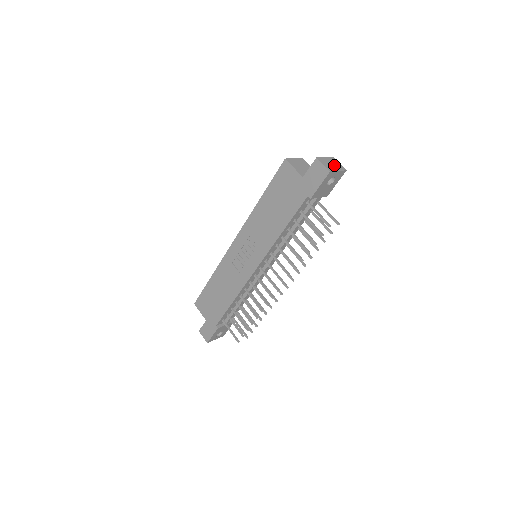
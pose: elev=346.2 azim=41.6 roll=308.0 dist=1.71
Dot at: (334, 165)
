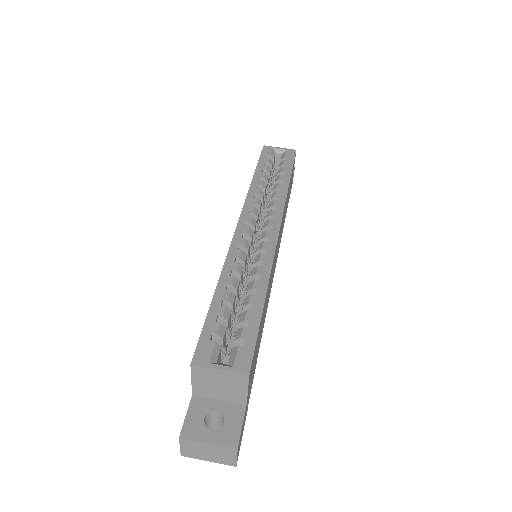
Dot at: (212, 455)
